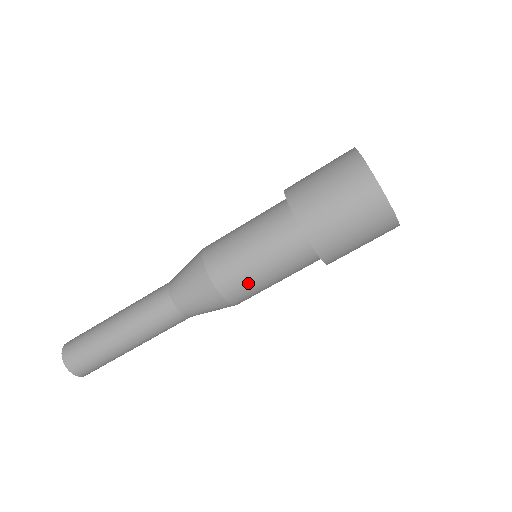
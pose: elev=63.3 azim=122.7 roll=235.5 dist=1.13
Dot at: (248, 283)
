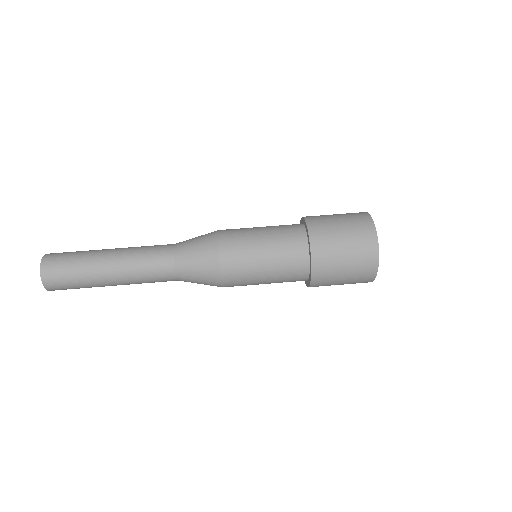
Dot at: (245, 254)
